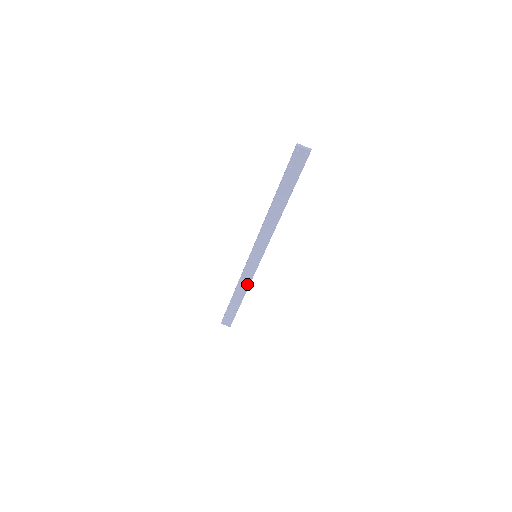
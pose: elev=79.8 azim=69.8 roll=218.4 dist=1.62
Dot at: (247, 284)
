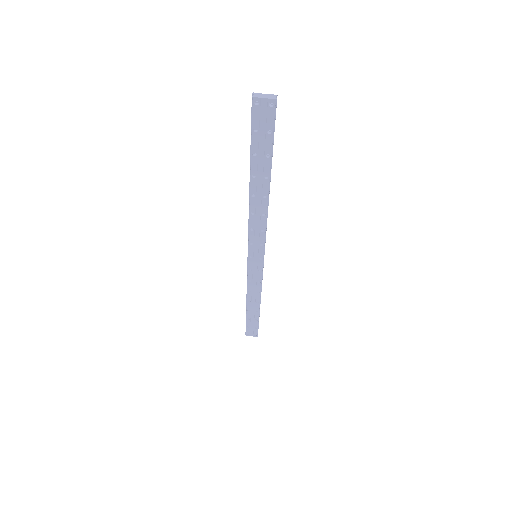
Dot at: (258, 290)
